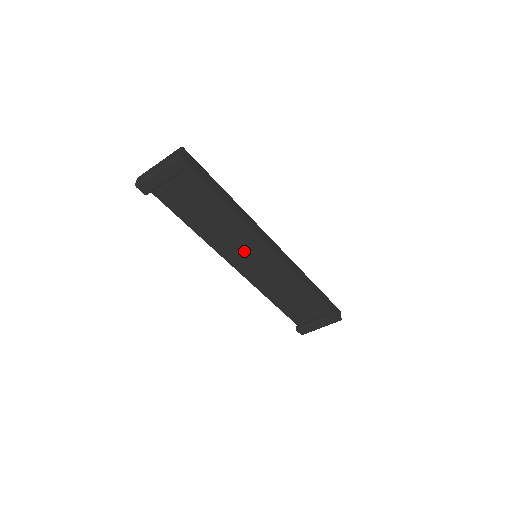
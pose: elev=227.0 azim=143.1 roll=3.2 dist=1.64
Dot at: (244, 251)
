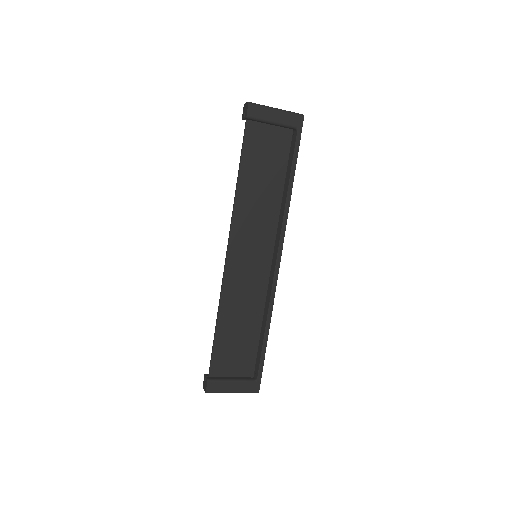
Dot at: (253, 242)
